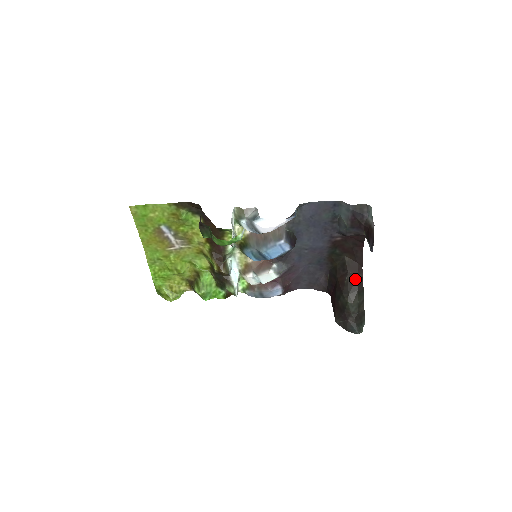
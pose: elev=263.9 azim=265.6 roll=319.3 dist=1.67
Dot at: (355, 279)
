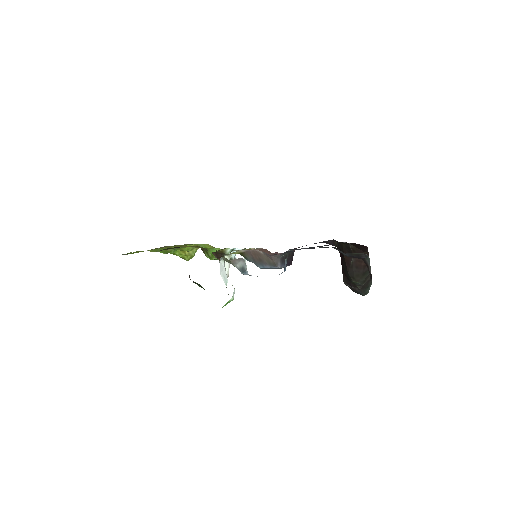
Dot at: (360, 263)
